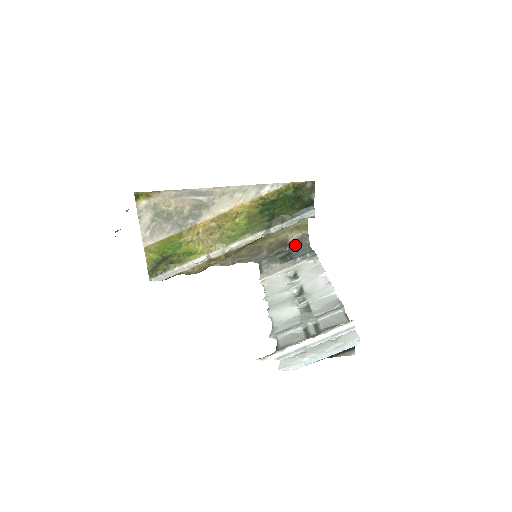
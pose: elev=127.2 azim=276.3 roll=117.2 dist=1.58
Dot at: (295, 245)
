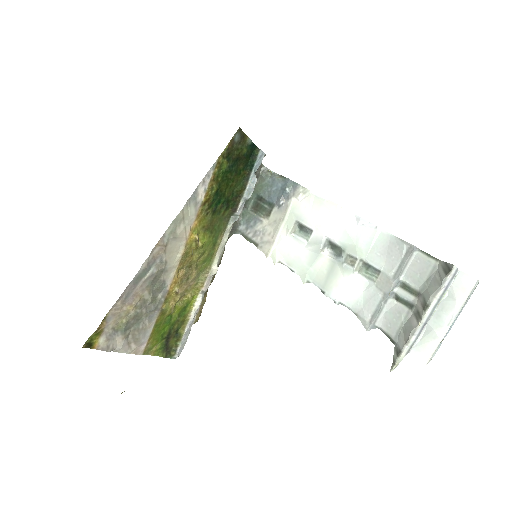
Dot at: occluded
